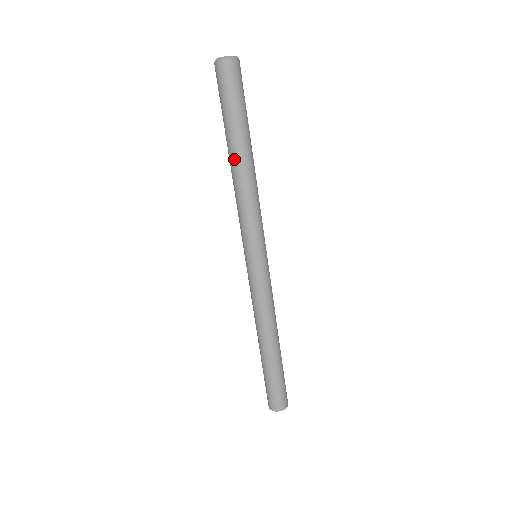
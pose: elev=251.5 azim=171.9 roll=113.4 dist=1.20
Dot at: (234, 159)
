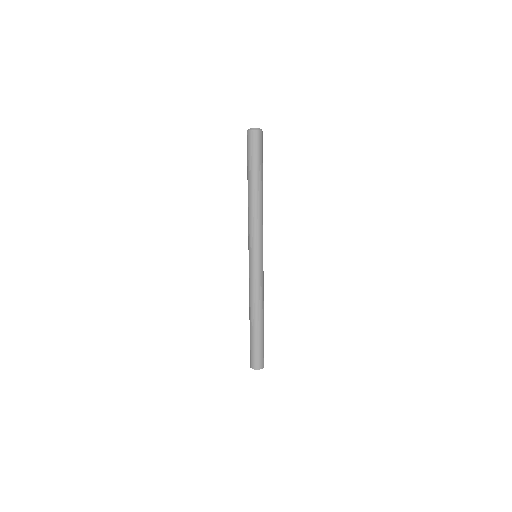
Dot at: (251, 190)
